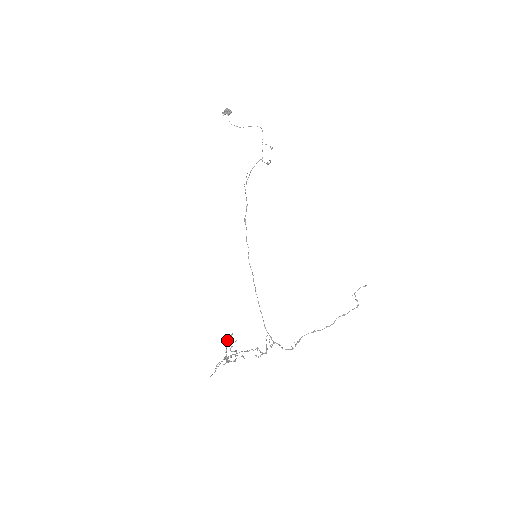
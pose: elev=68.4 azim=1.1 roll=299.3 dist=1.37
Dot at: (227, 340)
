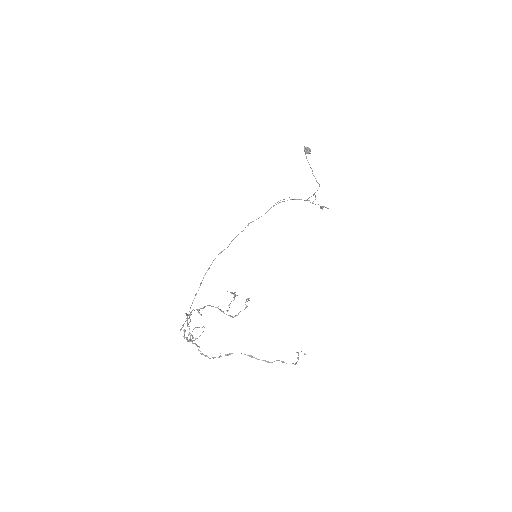
Dot at: (233, 293)
